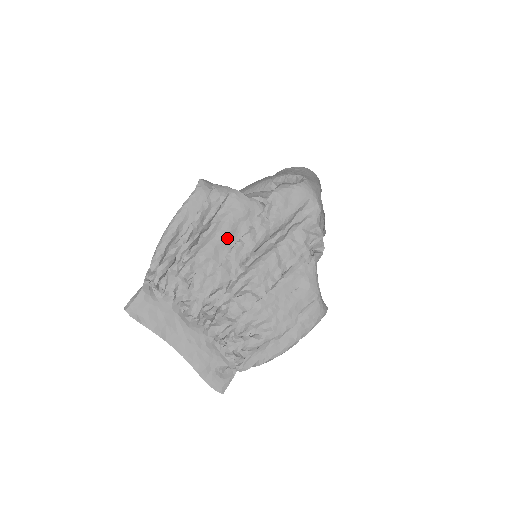
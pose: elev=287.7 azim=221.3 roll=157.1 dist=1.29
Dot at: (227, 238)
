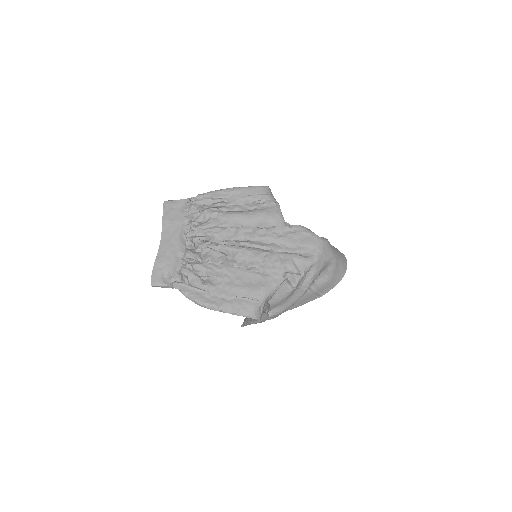
Dot at: (247, 219)
